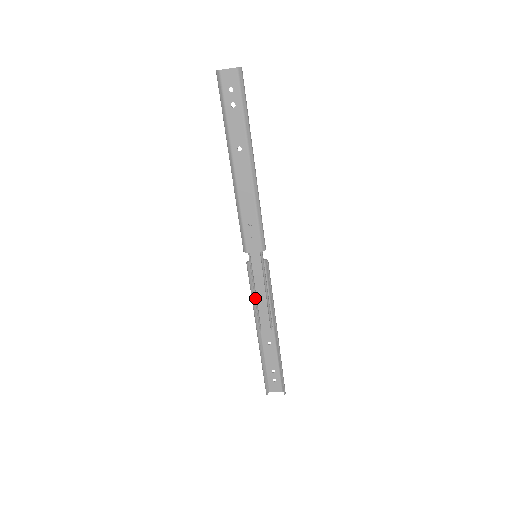
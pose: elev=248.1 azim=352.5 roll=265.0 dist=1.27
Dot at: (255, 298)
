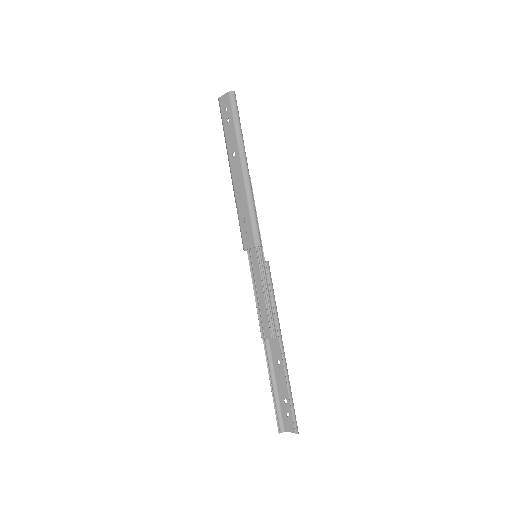
Dot at: (255, 301)
